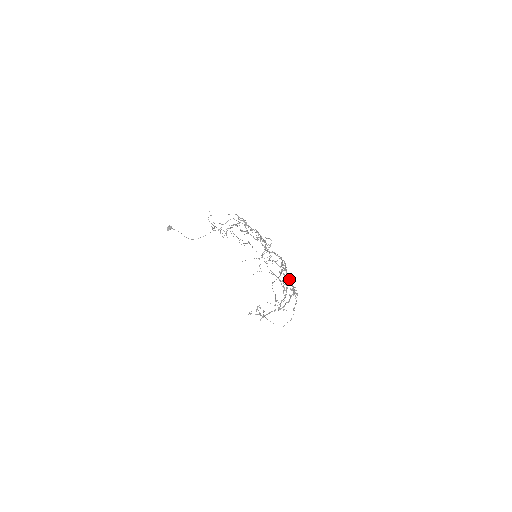
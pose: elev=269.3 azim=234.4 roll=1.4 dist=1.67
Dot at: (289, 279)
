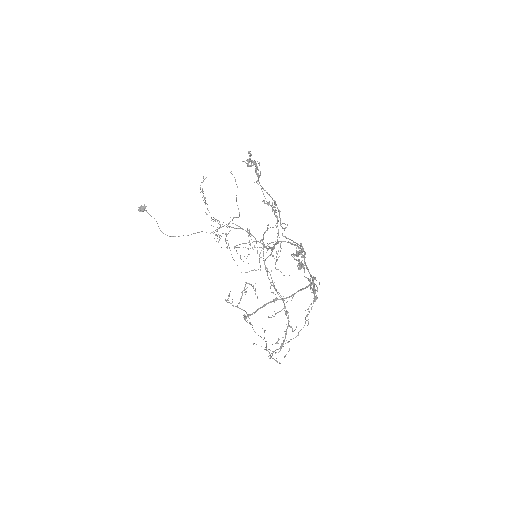
Dot at: occluded
